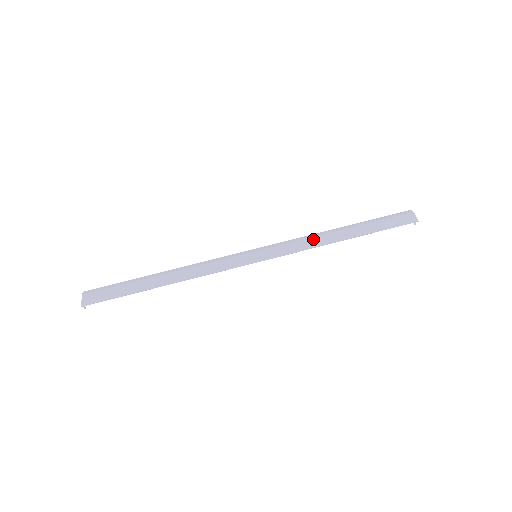
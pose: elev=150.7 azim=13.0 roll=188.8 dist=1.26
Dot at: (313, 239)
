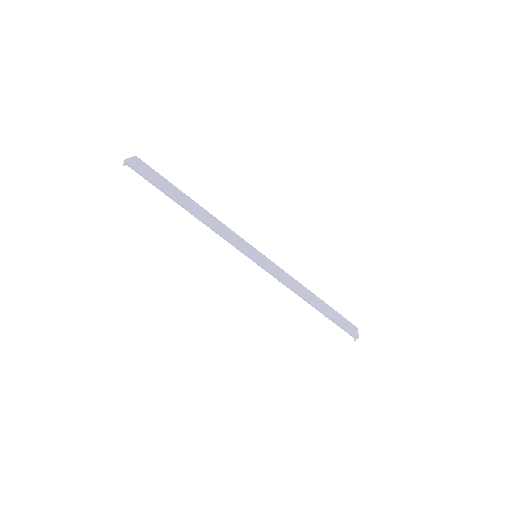
Dot at: (296, 281)
